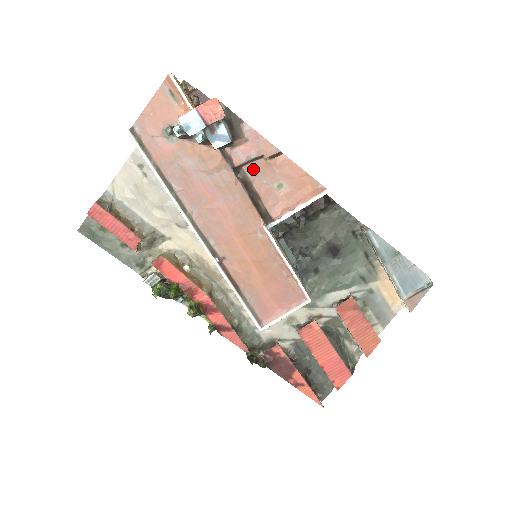
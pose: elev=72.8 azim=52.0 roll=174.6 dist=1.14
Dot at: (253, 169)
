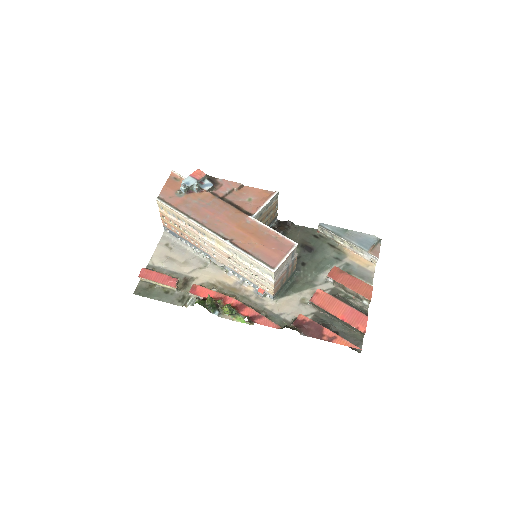
Dot at: (231, 197)
